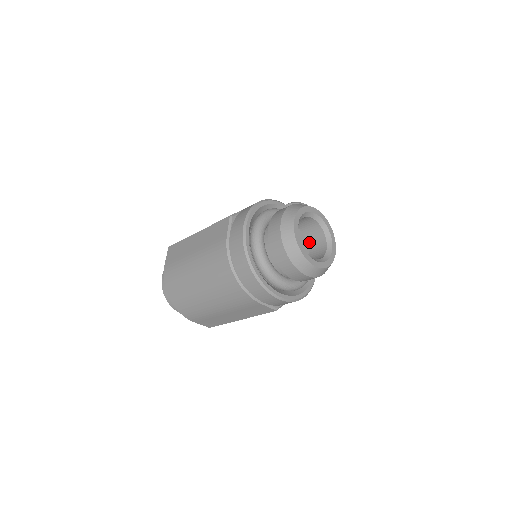
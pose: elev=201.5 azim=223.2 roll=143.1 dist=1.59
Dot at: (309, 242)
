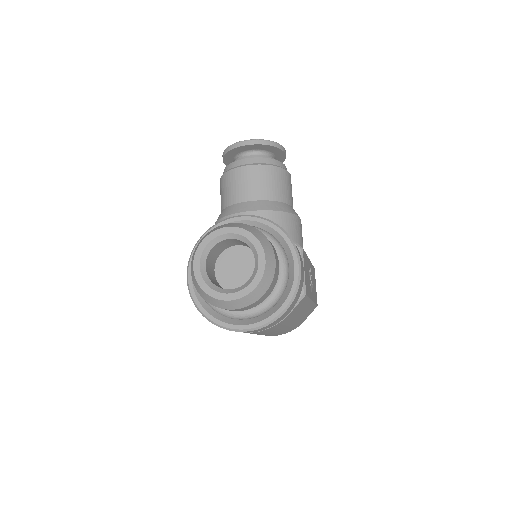
Dot at: (241, 245)
